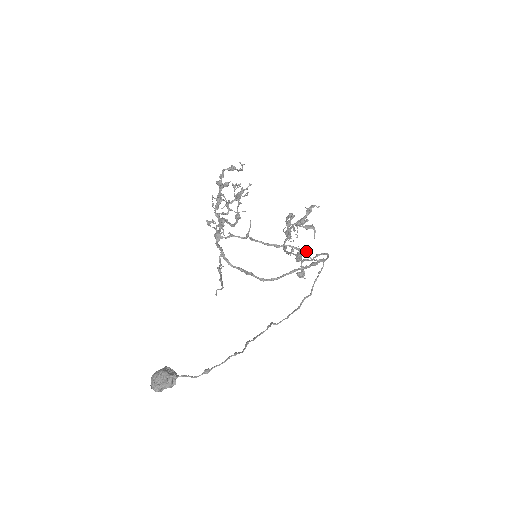
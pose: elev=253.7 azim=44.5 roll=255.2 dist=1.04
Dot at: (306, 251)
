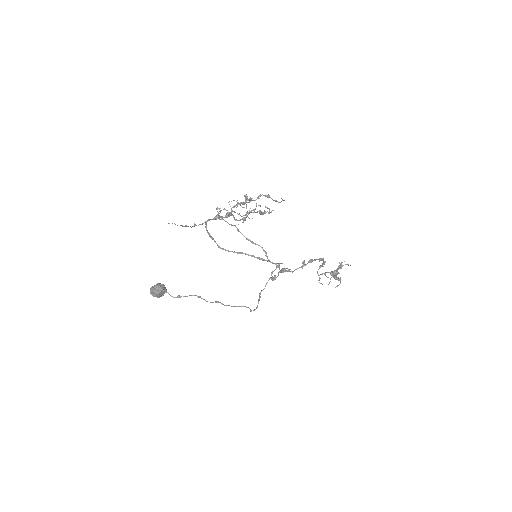
Dot at: (290, 269)
